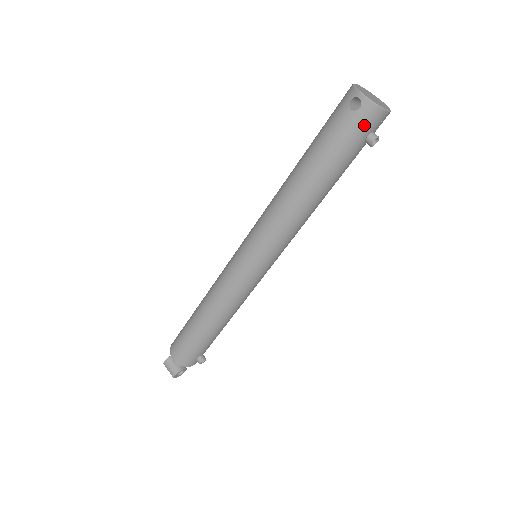
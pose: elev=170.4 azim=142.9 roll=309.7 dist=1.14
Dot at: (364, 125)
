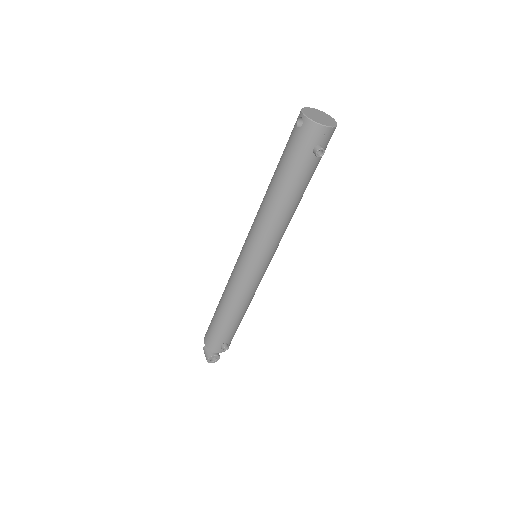
Dot at: (308, 139)
